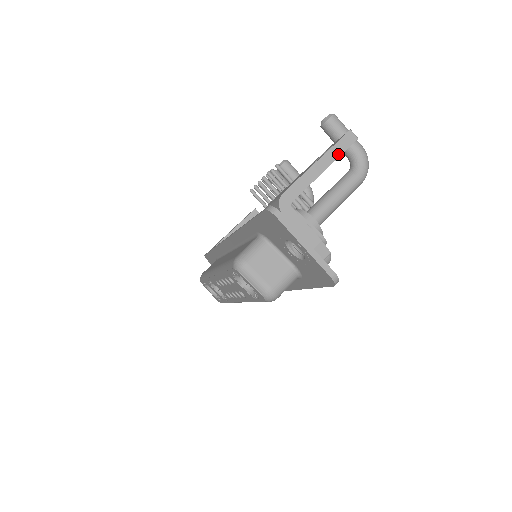
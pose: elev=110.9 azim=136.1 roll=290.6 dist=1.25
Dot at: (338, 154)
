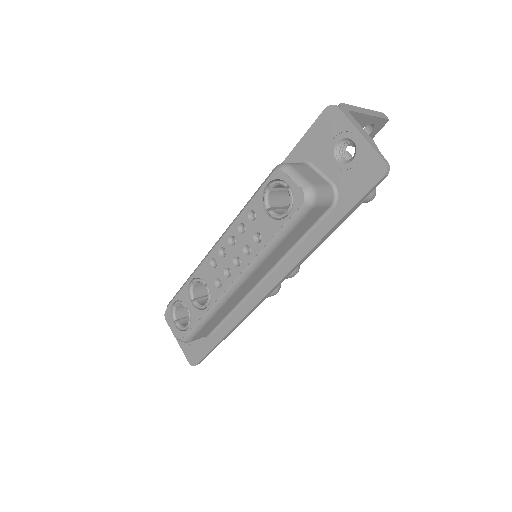
Dot at: (377, 116)
